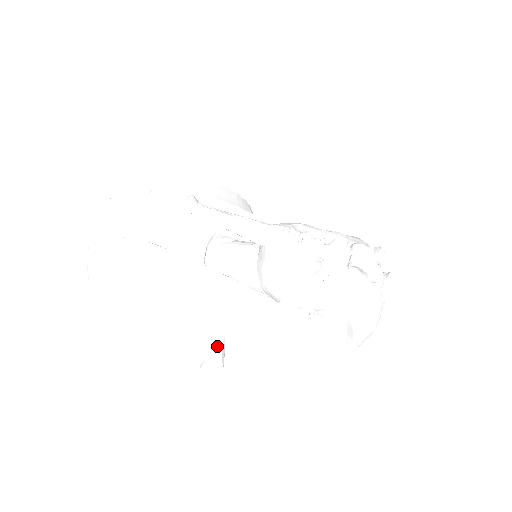
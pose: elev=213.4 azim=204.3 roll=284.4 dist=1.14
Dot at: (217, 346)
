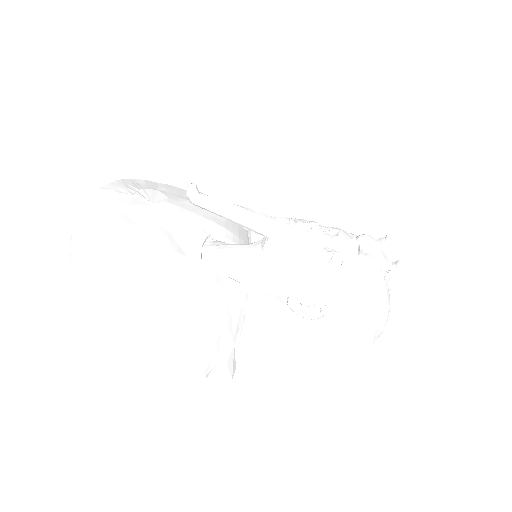
Dot at: (223, 353)
